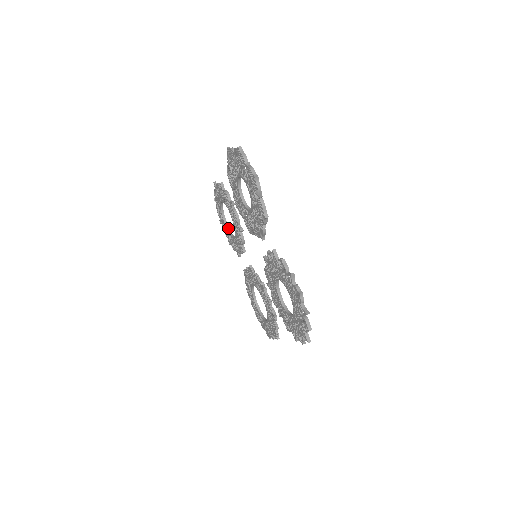
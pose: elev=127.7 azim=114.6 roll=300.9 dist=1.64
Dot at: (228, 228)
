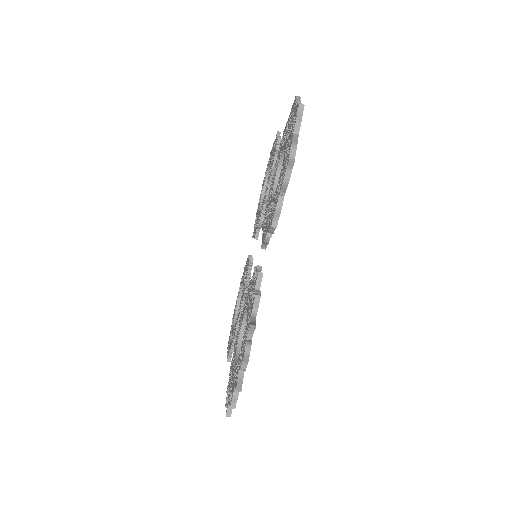
Dot at: (263, 196)
